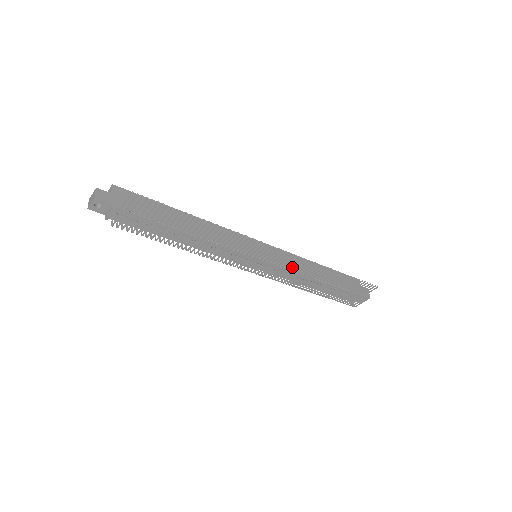
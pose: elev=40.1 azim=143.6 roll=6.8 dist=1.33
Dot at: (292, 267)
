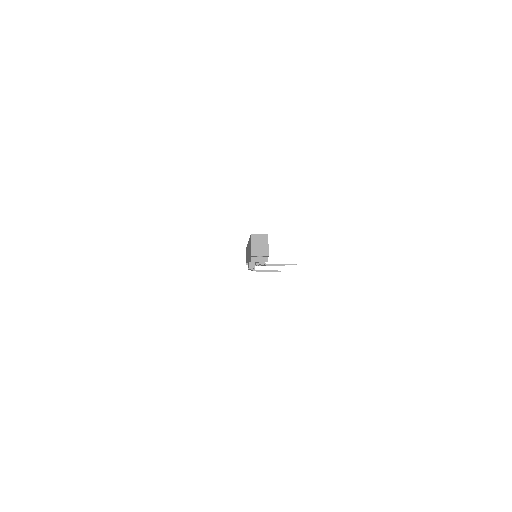
Dot at: occluded
